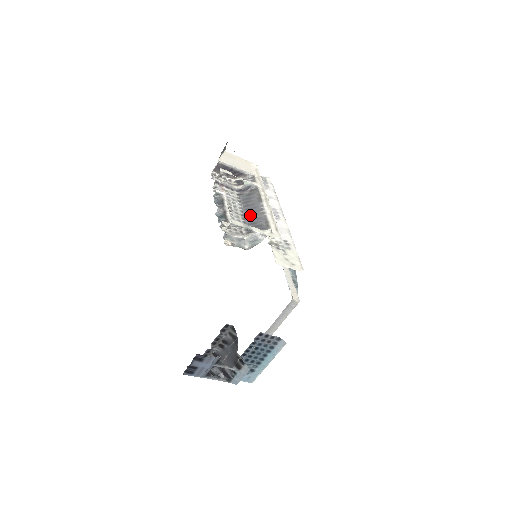
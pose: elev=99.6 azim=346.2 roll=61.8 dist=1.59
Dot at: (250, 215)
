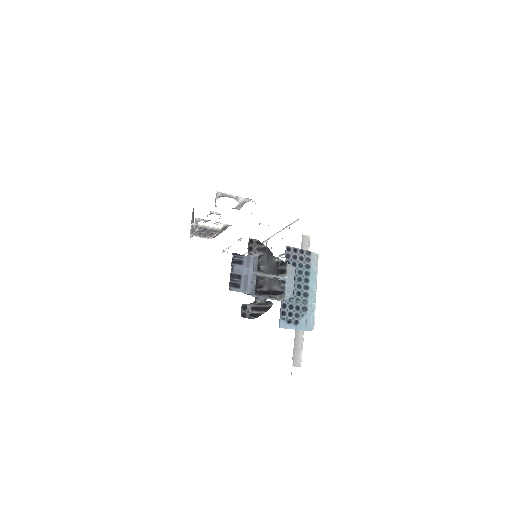
Dot at: occluded
